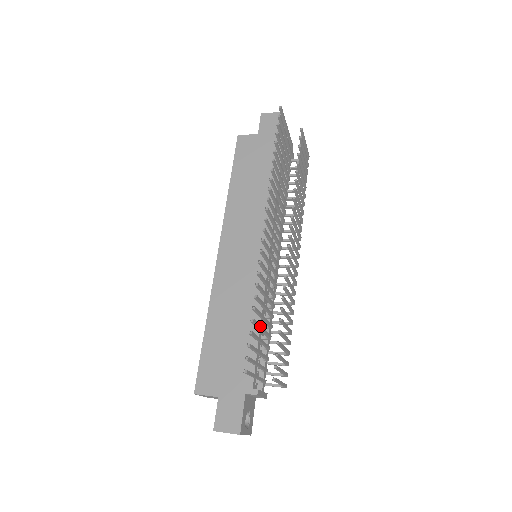
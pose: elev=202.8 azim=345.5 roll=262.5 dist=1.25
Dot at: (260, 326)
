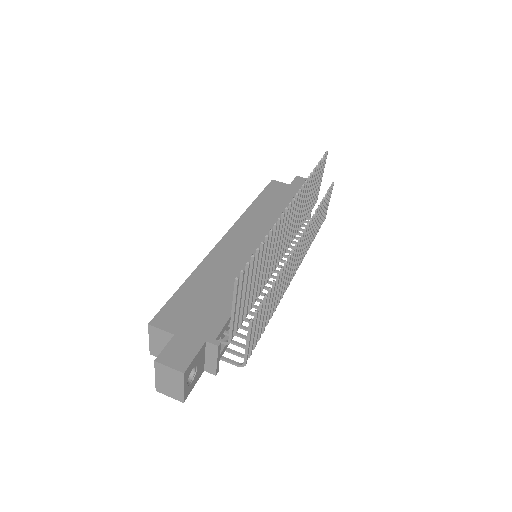
Dot at: (256, 271)
